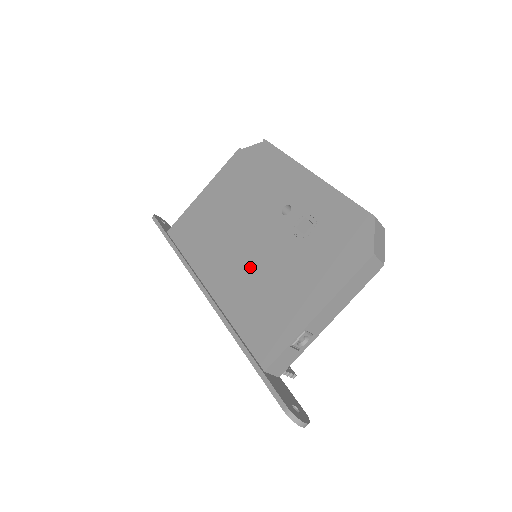
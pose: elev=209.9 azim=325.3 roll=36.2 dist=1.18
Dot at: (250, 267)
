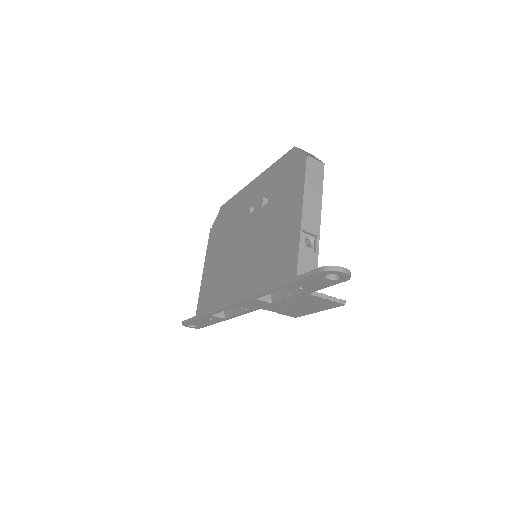
Dot at: (252, 255)
